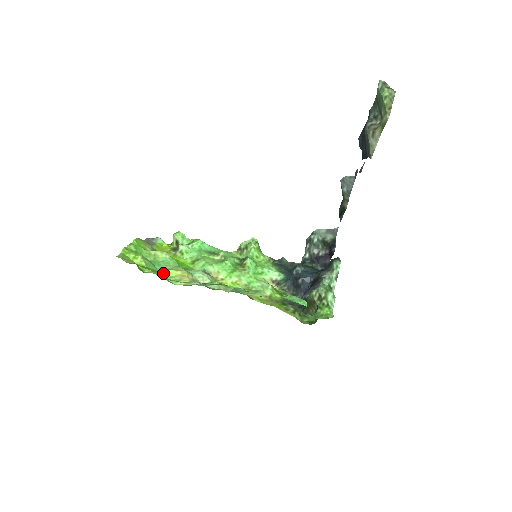
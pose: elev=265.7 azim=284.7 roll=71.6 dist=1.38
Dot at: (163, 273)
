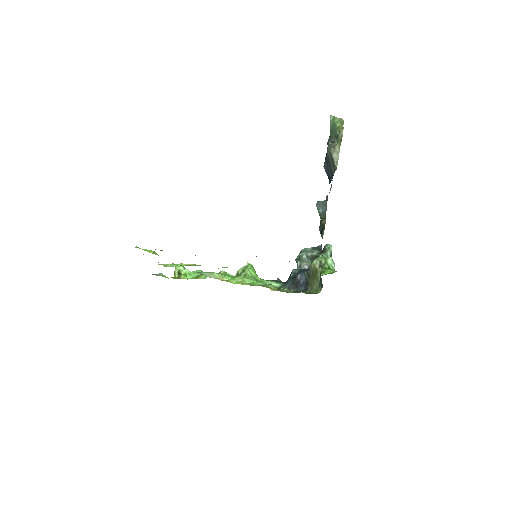
Dot at: (174, 264)
